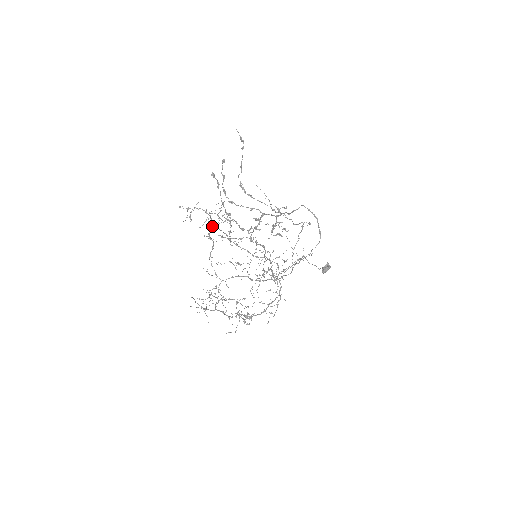
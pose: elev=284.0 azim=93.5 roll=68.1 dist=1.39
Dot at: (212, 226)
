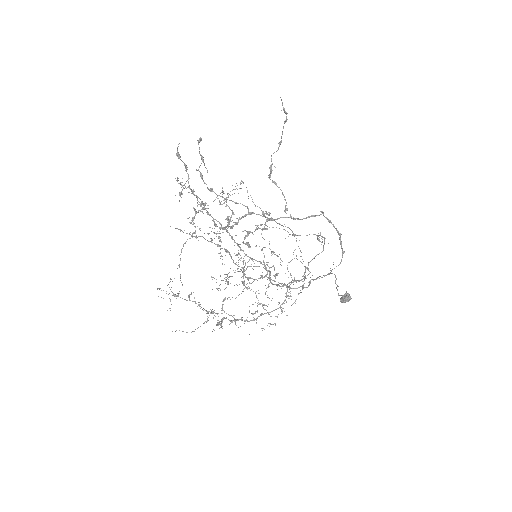
Dot at: (199, 210)
